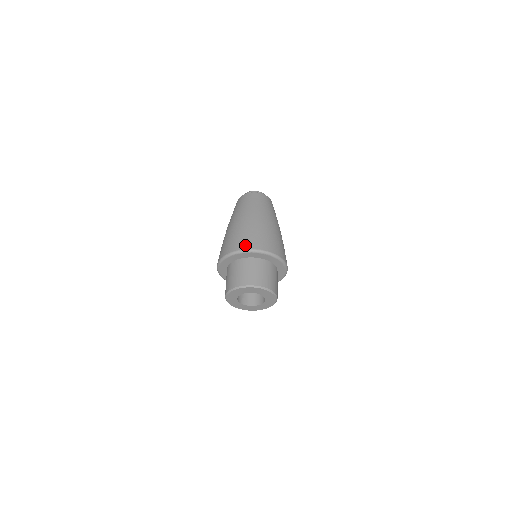
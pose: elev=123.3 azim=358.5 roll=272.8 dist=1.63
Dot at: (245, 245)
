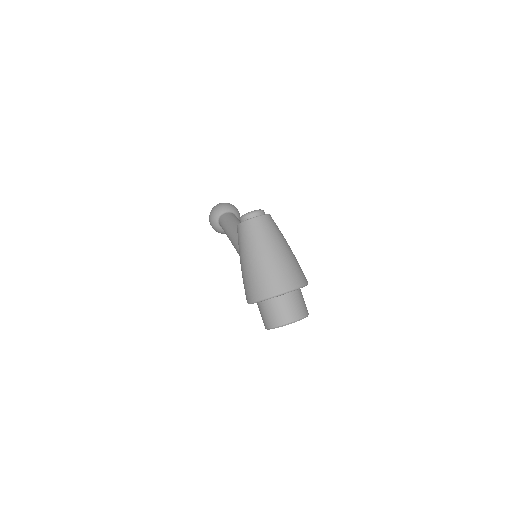
Dot at: (279, 288)
